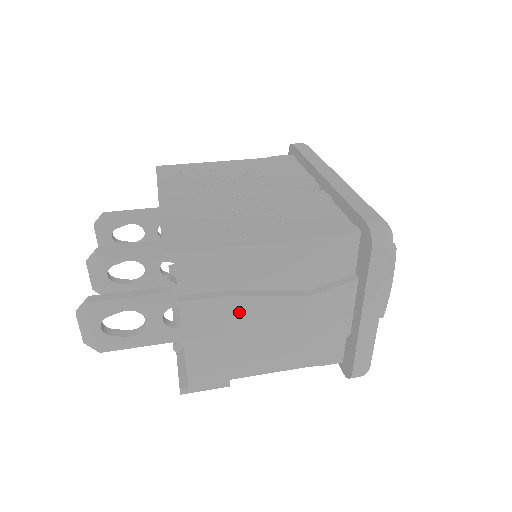
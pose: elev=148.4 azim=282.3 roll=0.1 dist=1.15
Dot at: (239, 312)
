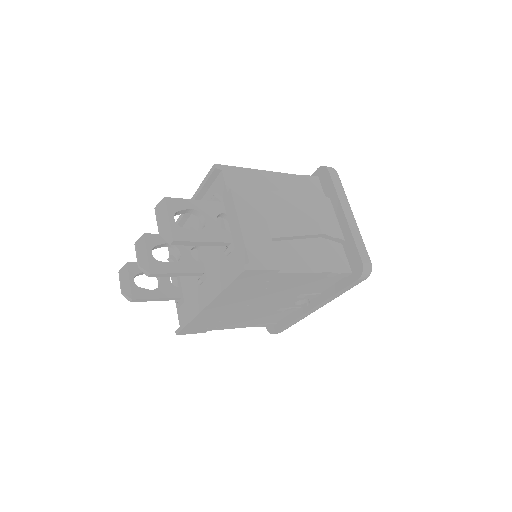
Dot at: (269, 203)
